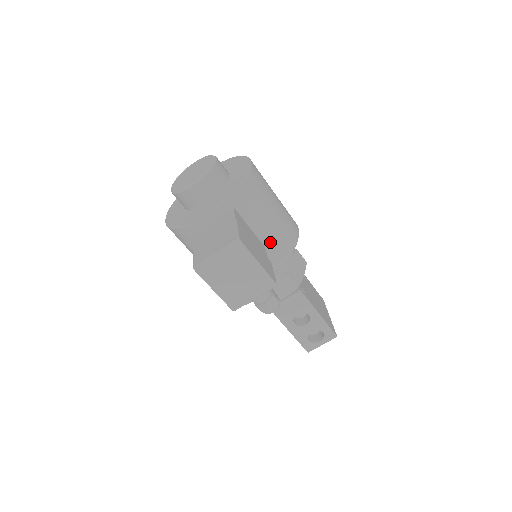
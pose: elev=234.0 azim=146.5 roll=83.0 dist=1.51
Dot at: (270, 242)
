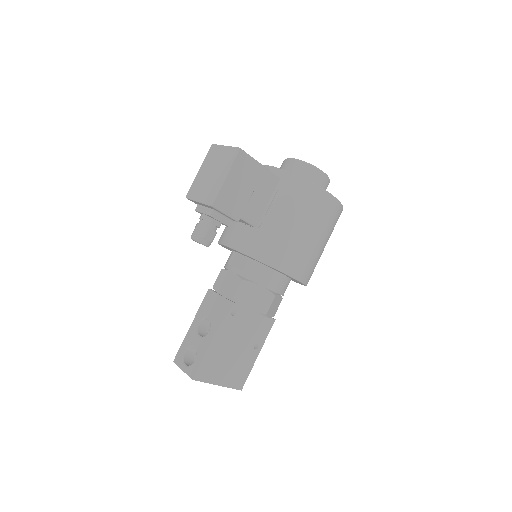
Dot at: (263, 230)
